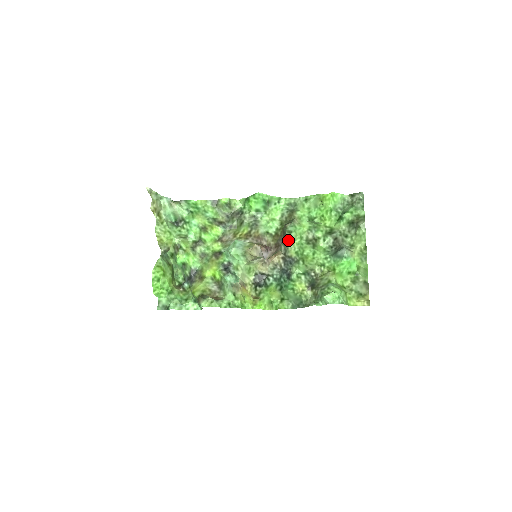
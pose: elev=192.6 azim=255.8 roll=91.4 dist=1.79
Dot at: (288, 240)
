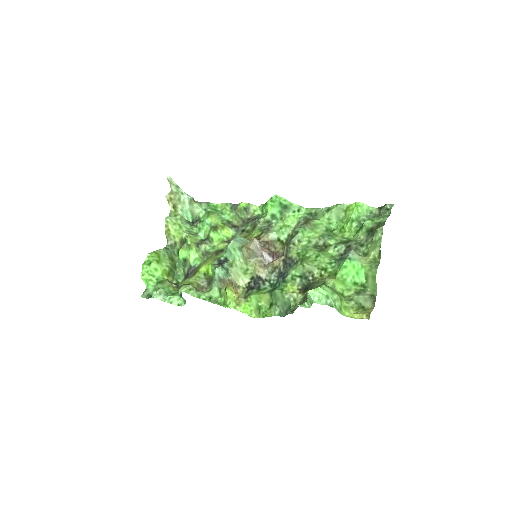
Dot at: (292, 240)
